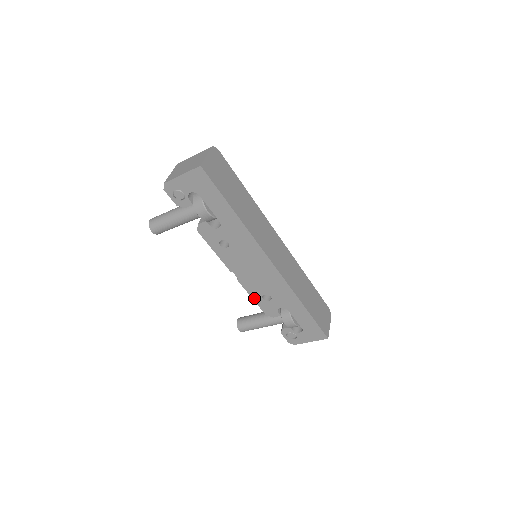
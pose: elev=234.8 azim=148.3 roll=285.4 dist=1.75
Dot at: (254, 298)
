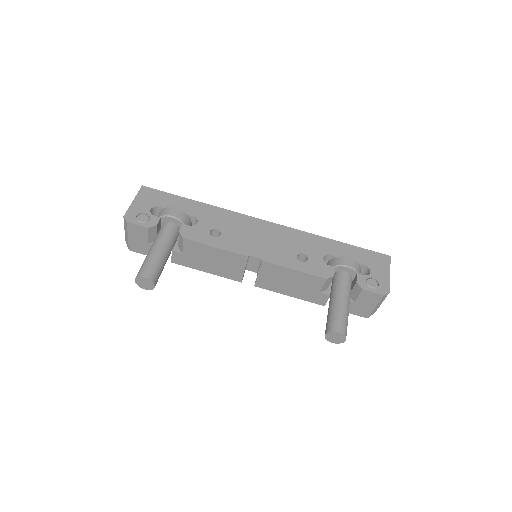
Dot at: (295, 269)
